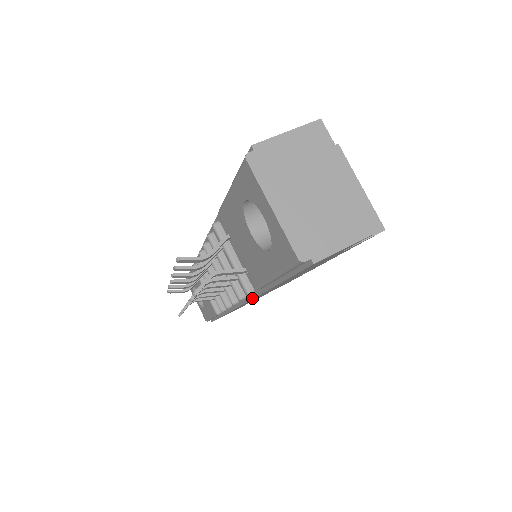
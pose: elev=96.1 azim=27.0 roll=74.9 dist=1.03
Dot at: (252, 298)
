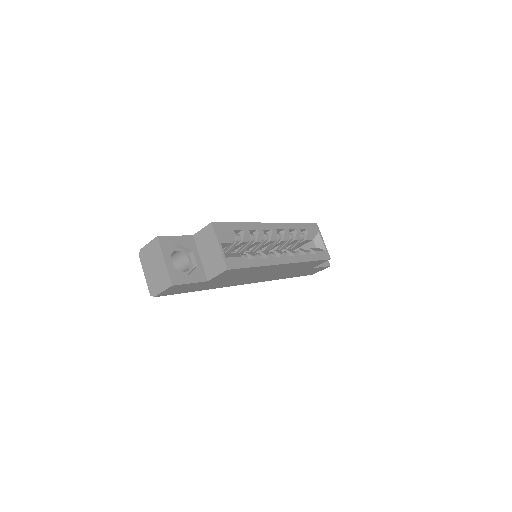
Dot at: (226, 286)
